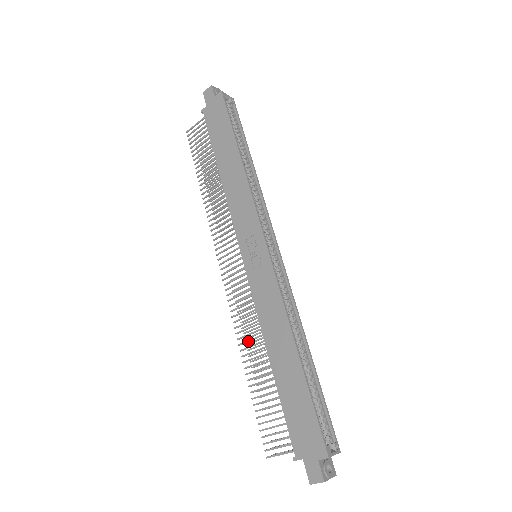
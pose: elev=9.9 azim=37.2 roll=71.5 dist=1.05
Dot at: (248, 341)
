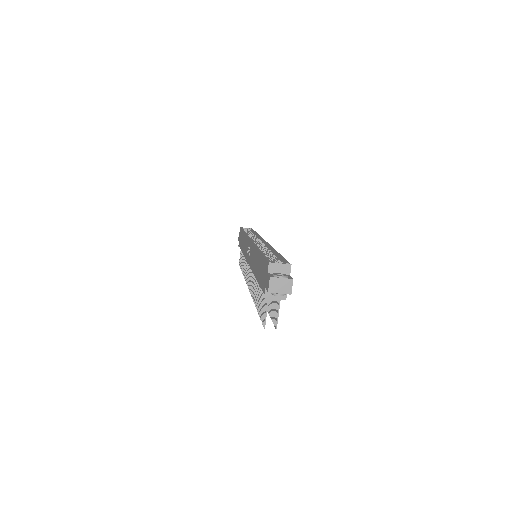
Dot at: (254, 291)
